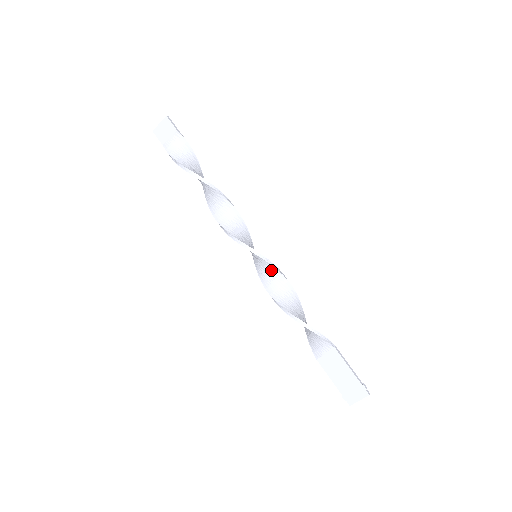
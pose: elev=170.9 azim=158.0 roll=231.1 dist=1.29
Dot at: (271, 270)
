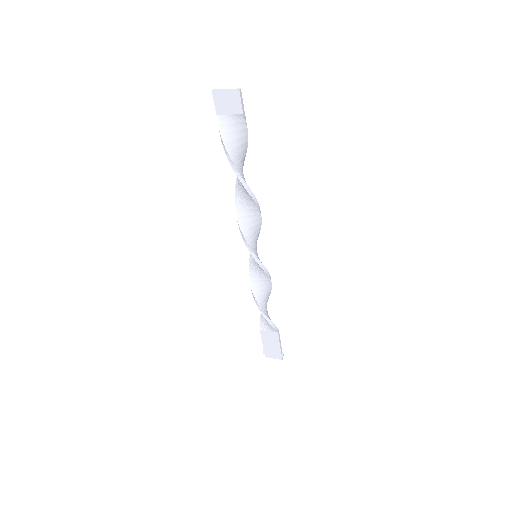
Dot at: (263, 273)
